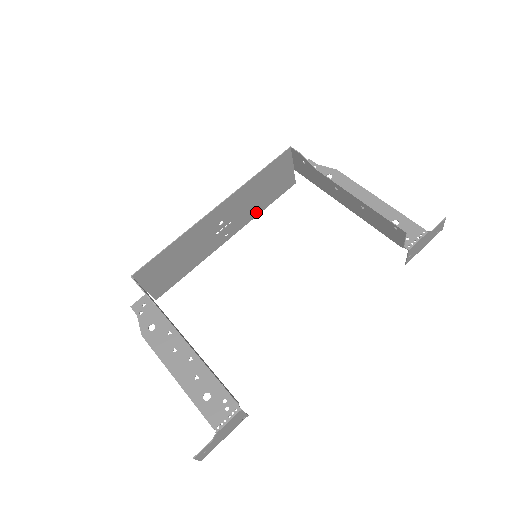
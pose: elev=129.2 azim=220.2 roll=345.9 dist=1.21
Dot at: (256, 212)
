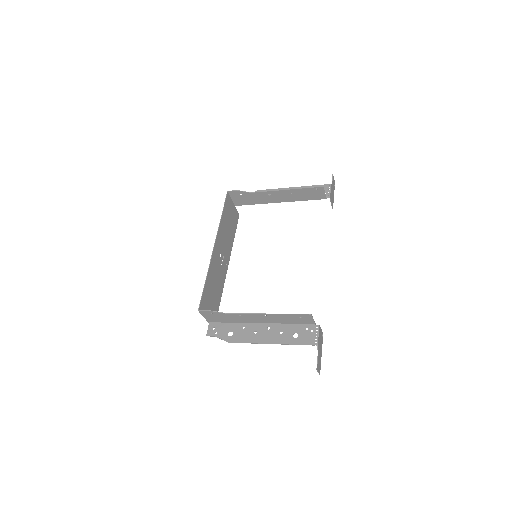
Dot at: (231, 242)
